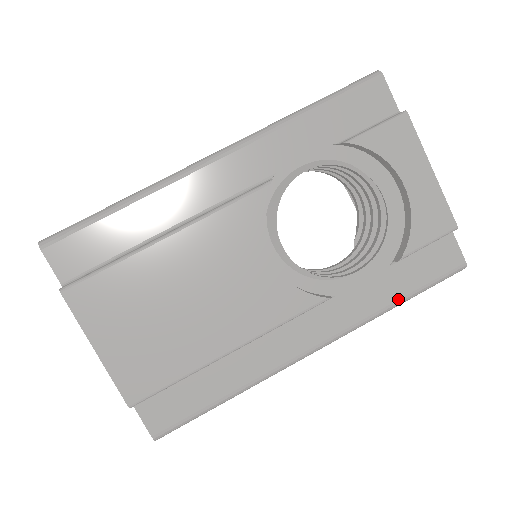
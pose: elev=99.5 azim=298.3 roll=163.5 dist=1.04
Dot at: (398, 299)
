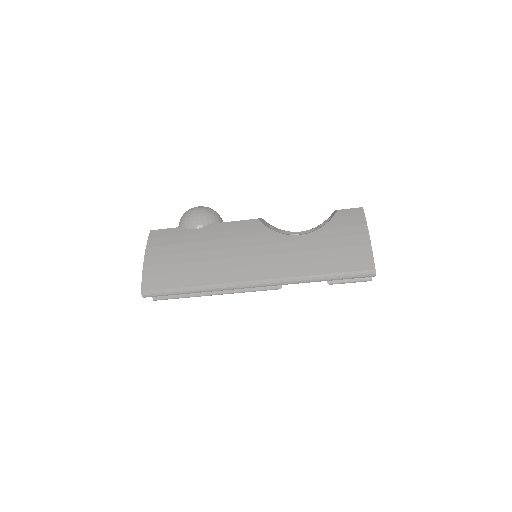
Dot at: occluded
